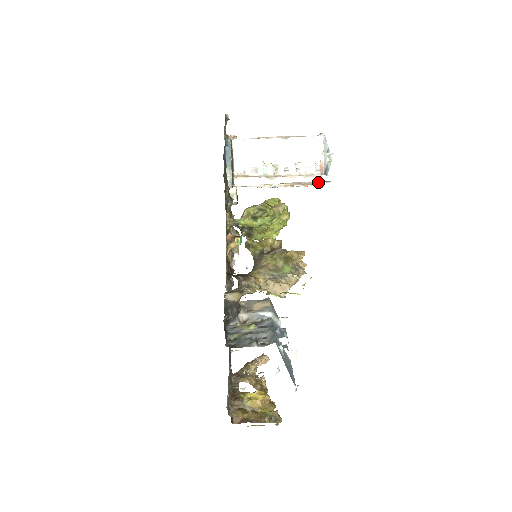
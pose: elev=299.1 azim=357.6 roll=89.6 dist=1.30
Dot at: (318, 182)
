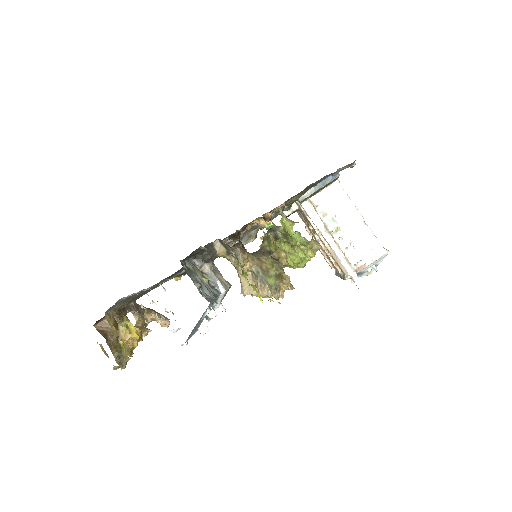
Dot at: (347, 272)
